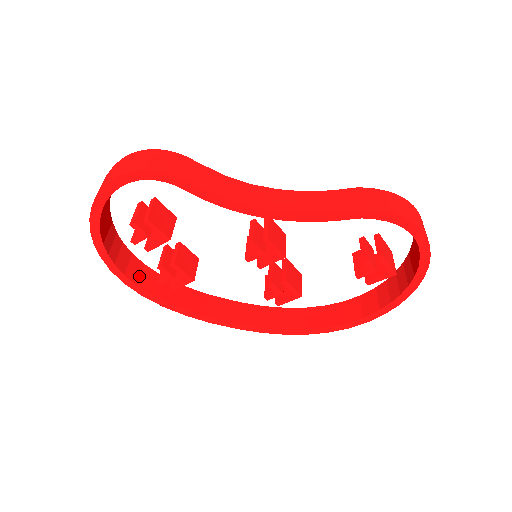
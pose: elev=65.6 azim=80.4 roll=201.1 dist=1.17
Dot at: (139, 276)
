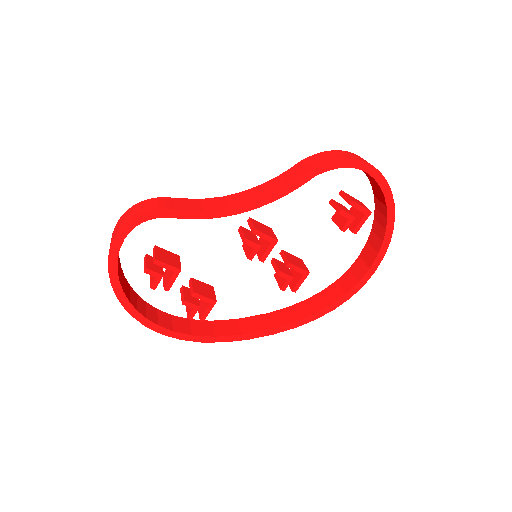
Dot at: (171, 324)
